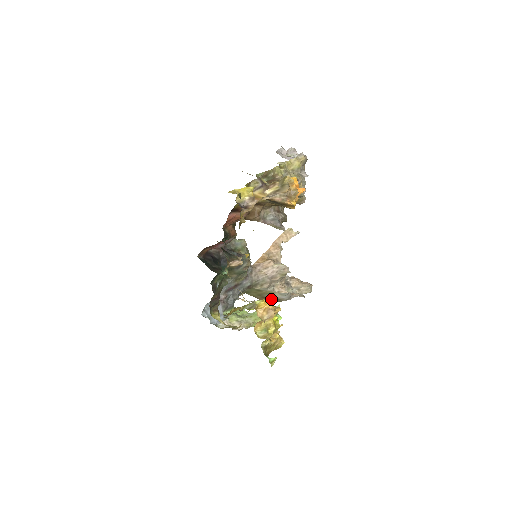
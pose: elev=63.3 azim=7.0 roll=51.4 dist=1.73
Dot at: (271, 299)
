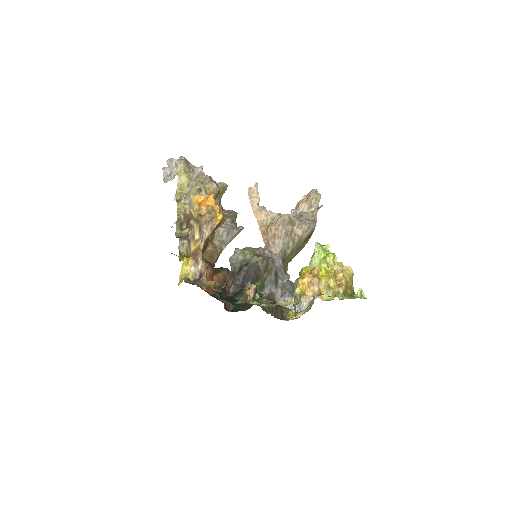
Dot at: (306, 240)
